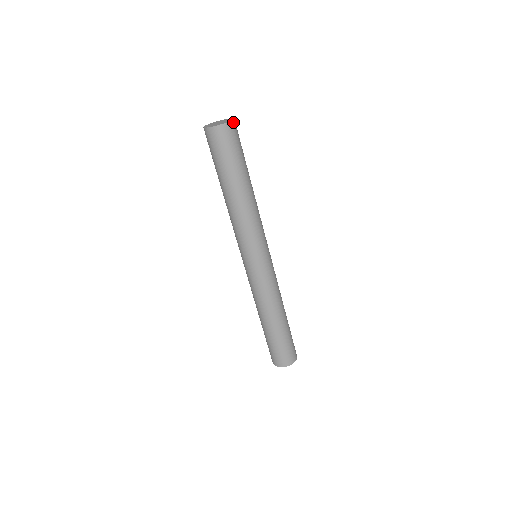
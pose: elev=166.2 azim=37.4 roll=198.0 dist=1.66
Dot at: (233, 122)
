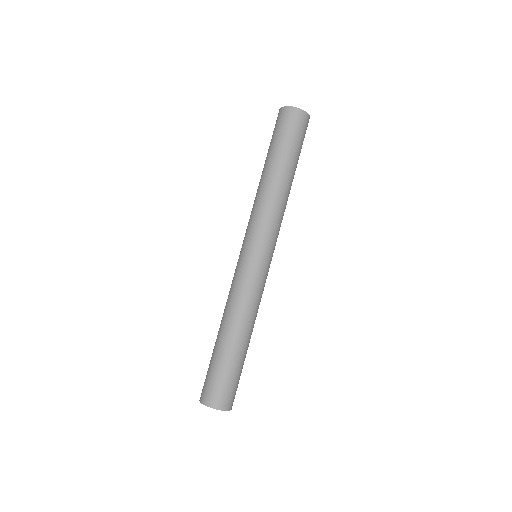
Dot at: occluded
